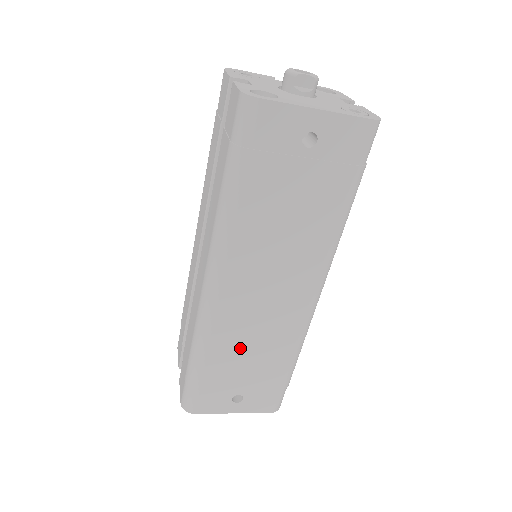
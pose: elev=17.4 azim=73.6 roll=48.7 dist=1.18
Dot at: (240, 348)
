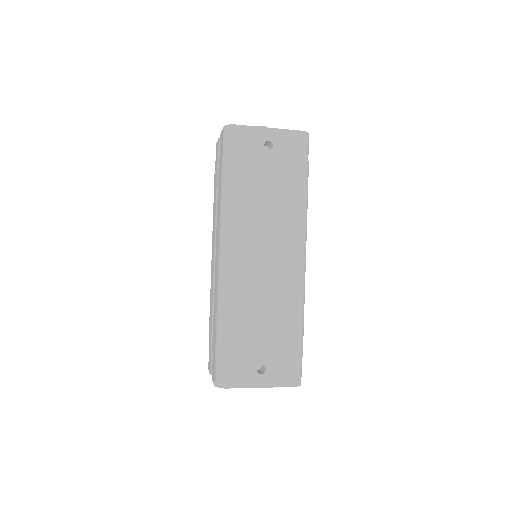
Dot at: (254, 311)
